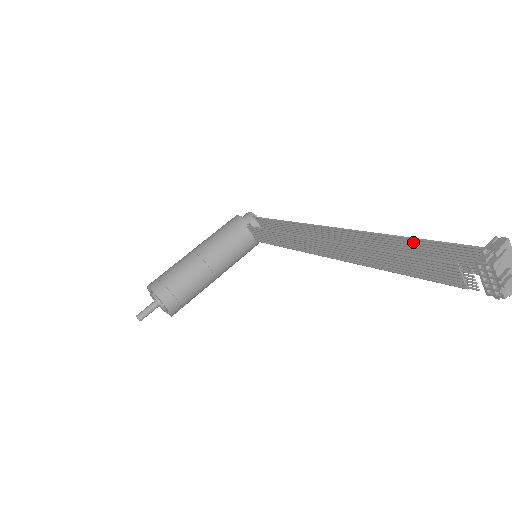
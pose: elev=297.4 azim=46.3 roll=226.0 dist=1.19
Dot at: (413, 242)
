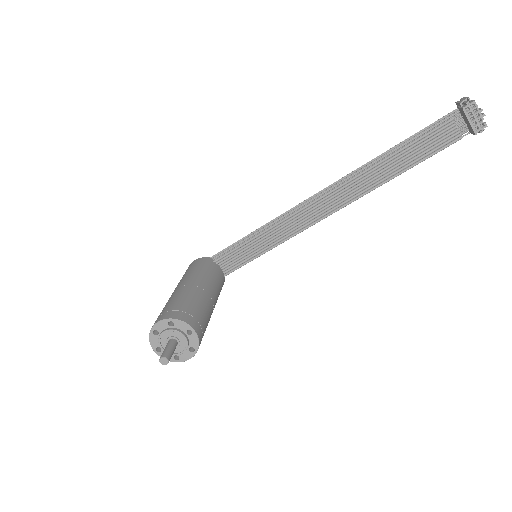
Dot at: (402, 146)
